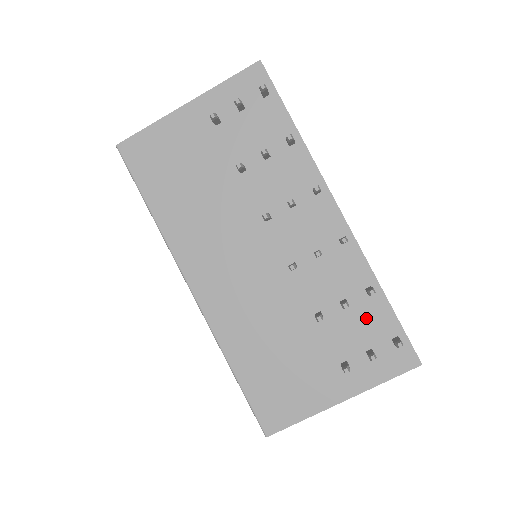
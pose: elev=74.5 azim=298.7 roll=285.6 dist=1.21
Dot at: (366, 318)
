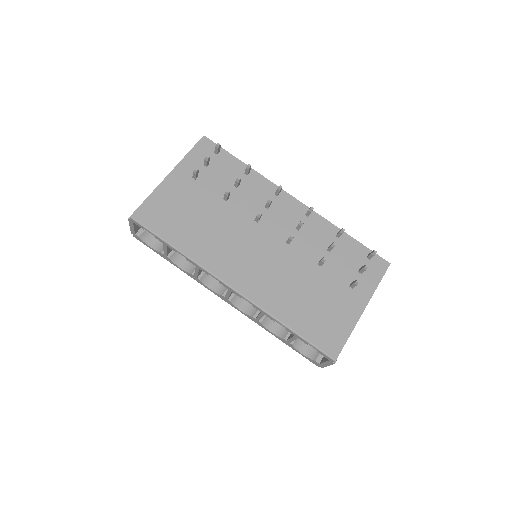
Dot at: (346, 252)
